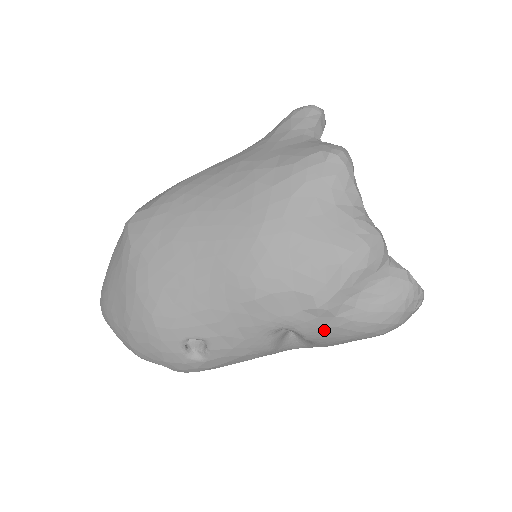
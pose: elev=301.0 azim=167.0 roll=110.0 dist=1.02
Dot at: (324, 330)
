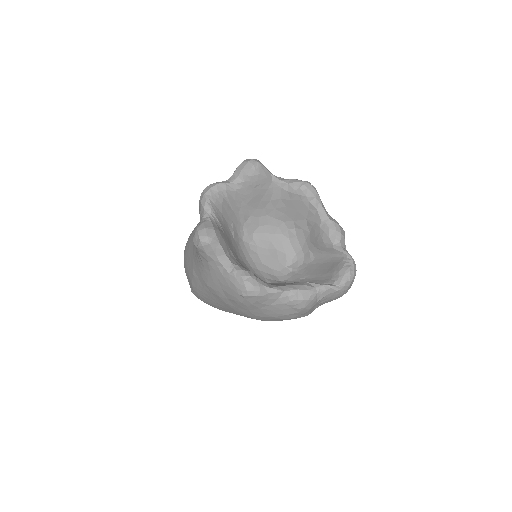
Dot at: occluded
